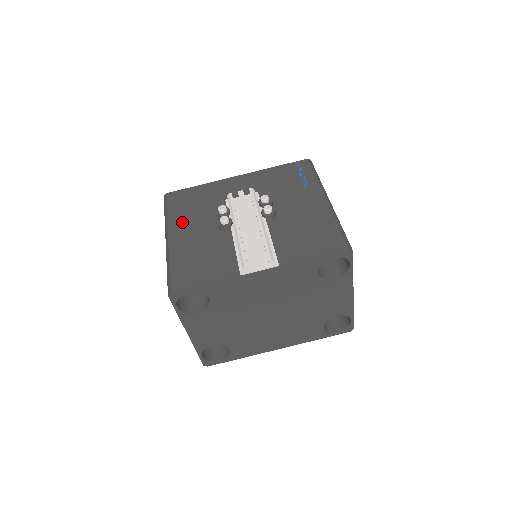
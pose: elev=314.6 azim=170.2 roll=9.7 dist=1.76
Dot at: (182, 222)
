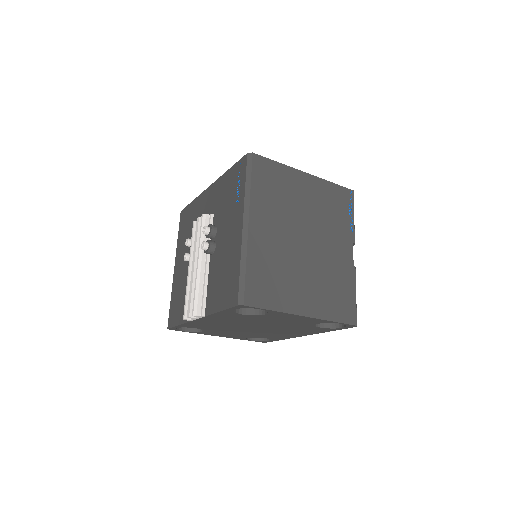
Dot at: (181, 250)
